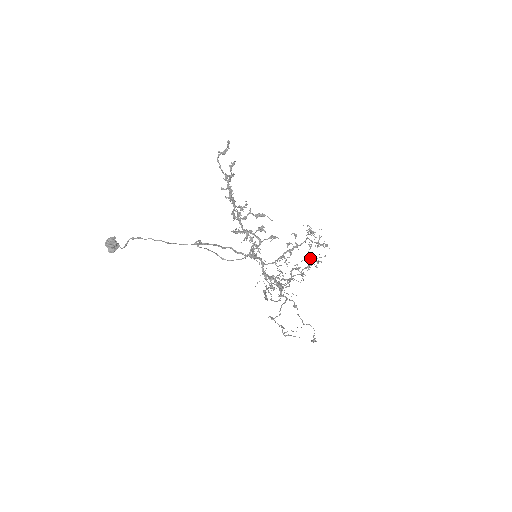
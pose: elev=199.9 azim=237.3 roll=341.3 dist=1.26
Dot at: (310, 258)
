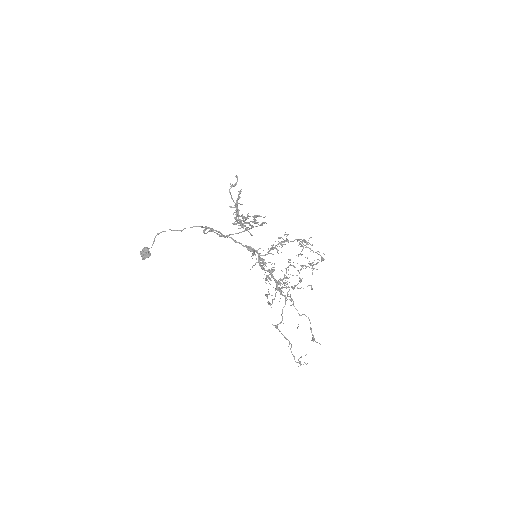
Dot at: occluded
